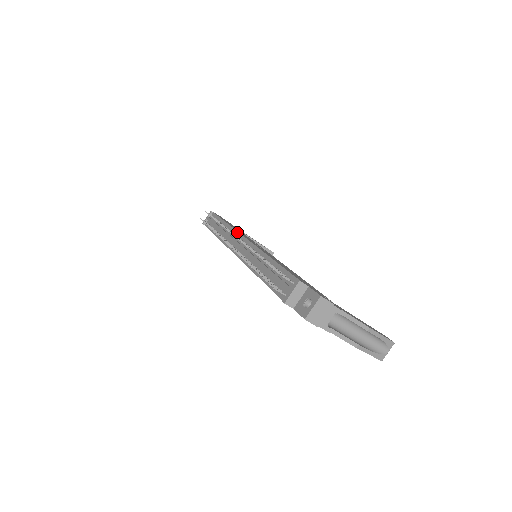
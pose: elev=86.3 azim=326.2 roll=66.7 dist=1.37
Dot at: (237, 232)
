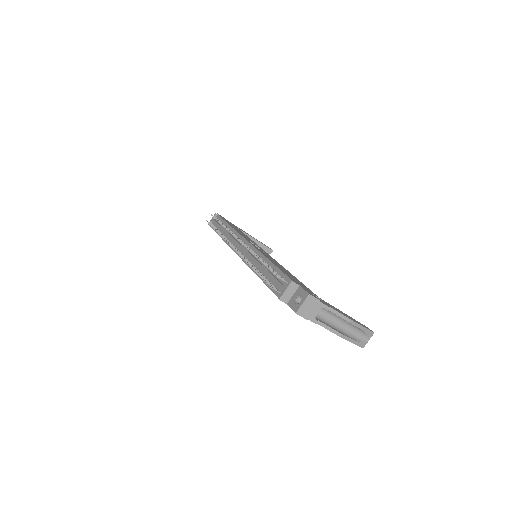
Dot at: (239, 234)
